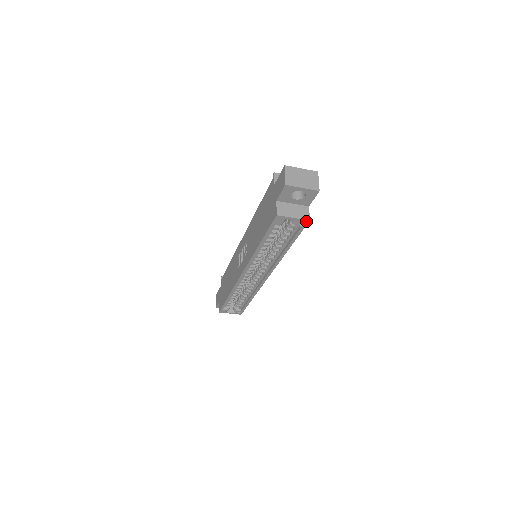
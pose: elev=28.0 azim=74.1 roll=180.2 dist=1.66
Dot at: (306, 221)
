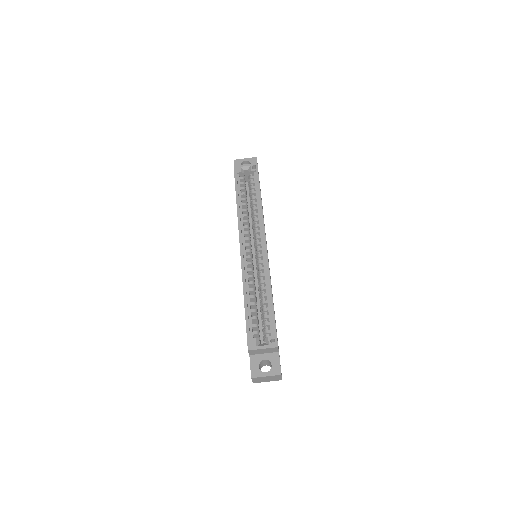
Dot at: (255, 164)
